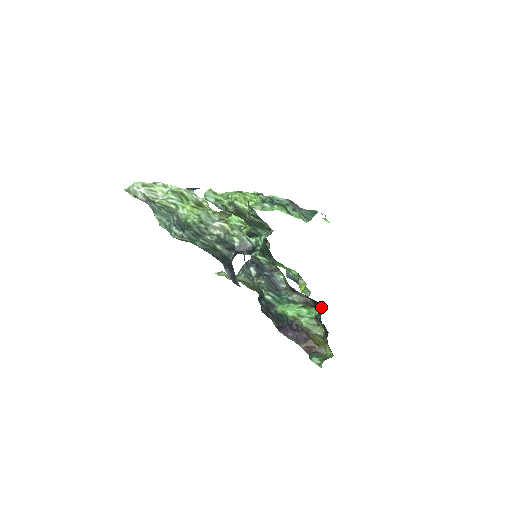
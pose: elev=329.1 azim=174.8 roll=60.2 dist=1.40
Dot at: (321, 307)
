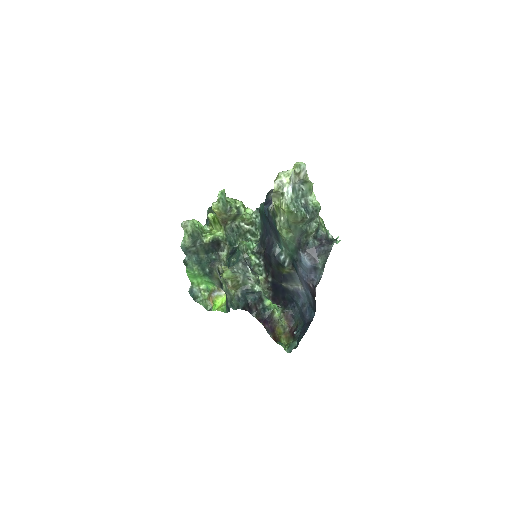
Dot at: (277, 306)
